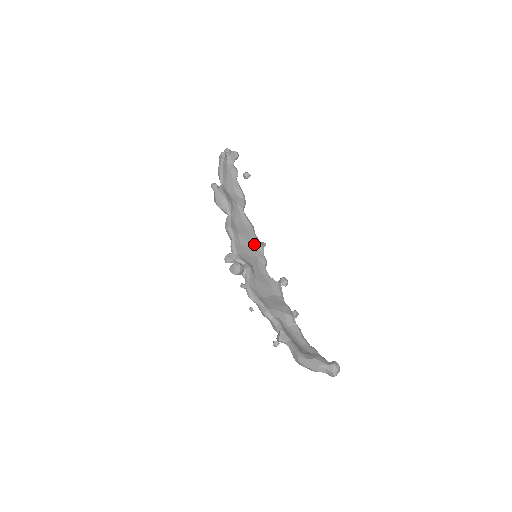
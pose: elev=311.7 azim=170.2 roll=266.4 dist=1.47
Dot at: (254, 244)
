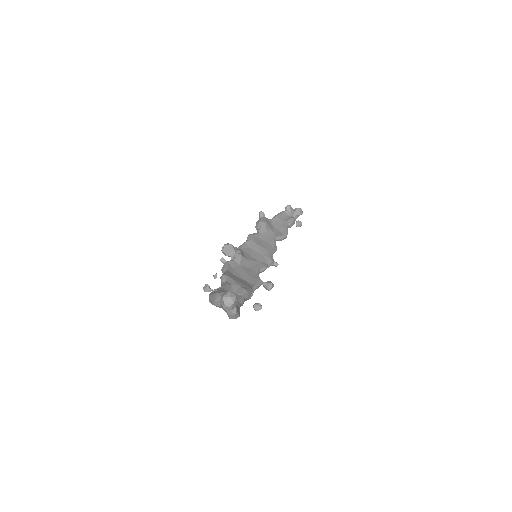
Dot at: (265, 255)
